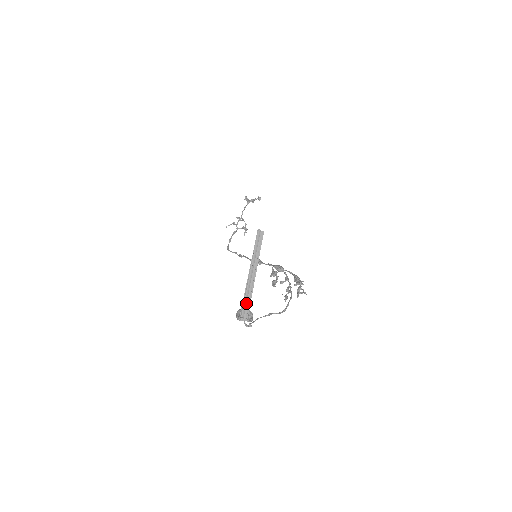
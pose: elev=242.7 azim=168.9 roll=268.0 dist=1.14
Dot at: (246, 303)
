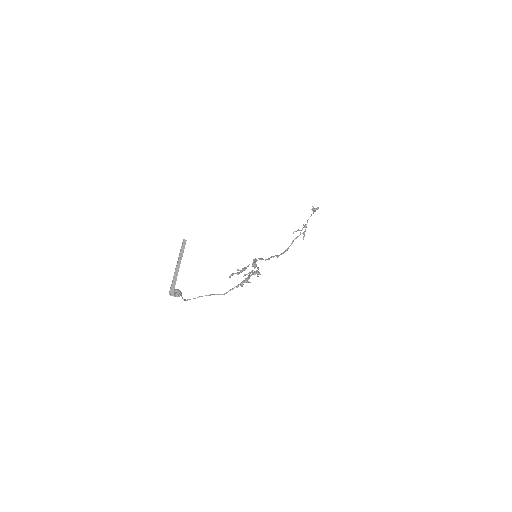
Dot at: (174, 285)
